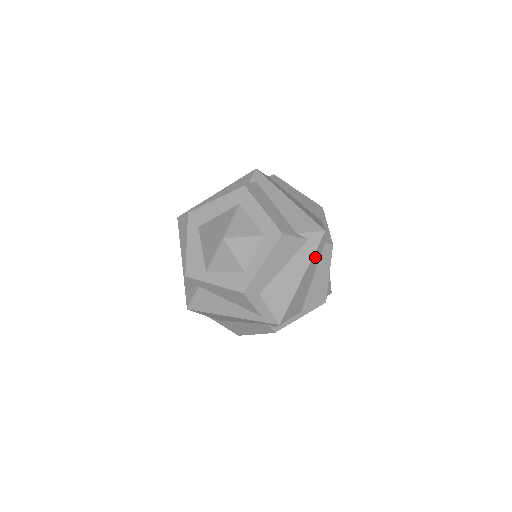
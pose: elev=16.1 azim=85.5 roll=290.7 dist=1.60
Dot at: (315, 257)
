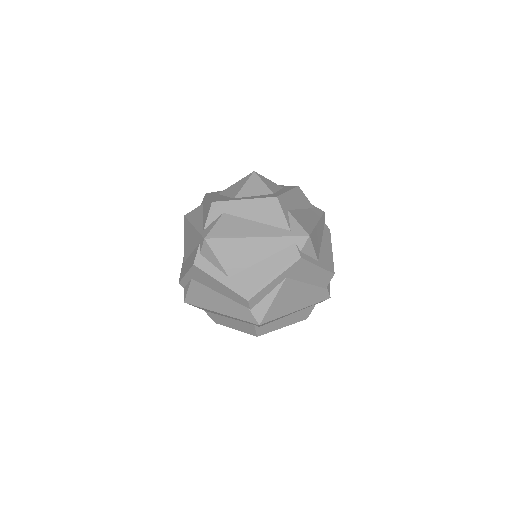
Dot at: (321, 222)
